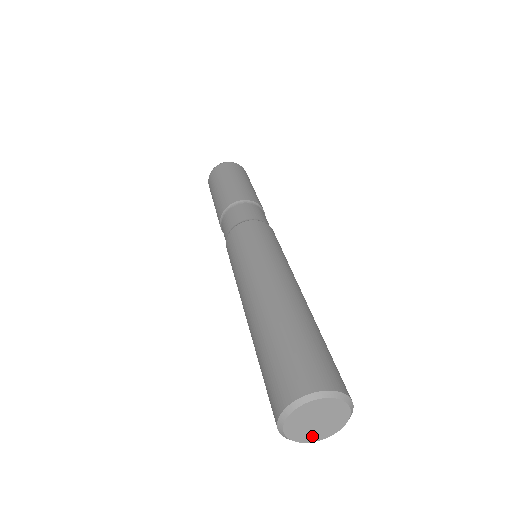
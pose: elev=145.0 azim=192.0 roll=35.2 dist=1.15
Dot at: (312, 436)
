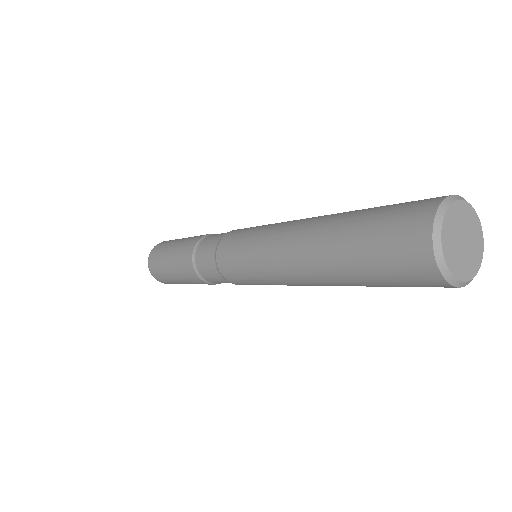
Dot at: (450, 253)
